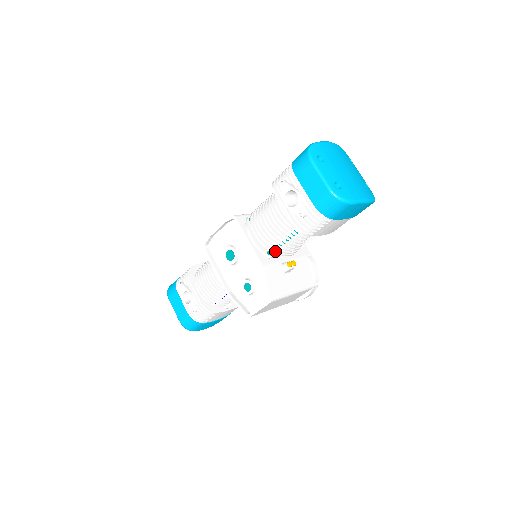
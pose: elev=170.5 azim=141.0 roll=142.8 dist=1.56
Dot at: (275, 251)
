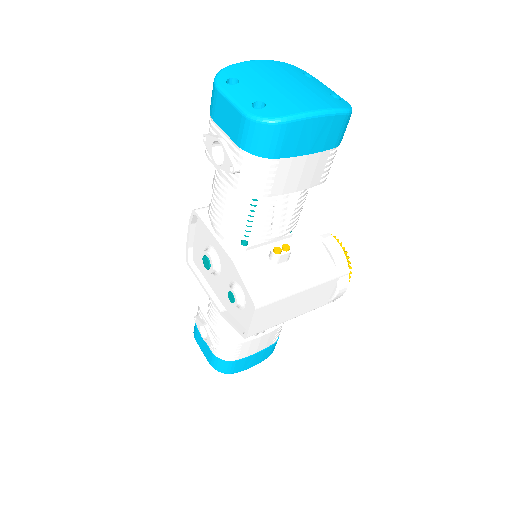
Dot at: (246, 237)
